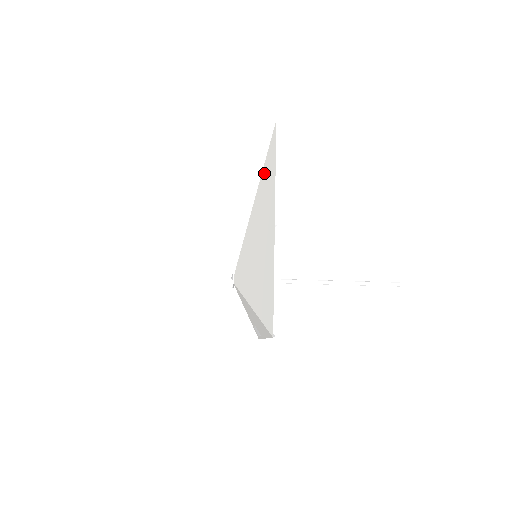
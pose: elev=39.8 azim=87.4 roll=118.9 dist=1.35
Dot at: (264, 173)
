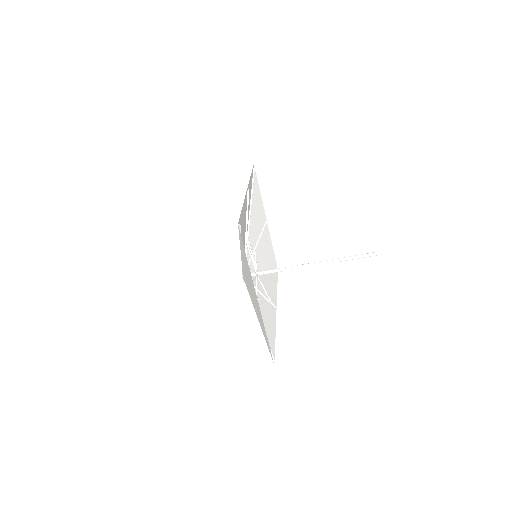
Dot at: (241, 247)
